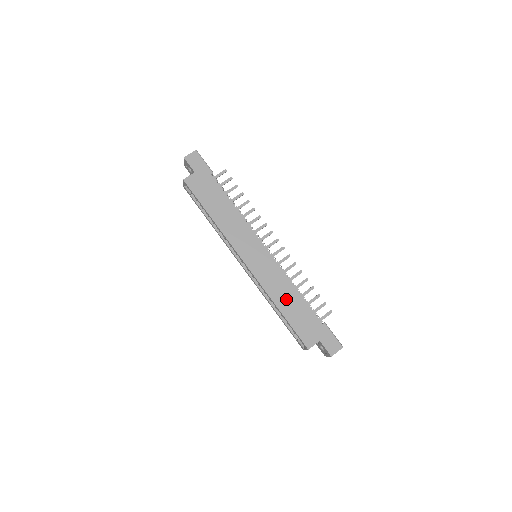
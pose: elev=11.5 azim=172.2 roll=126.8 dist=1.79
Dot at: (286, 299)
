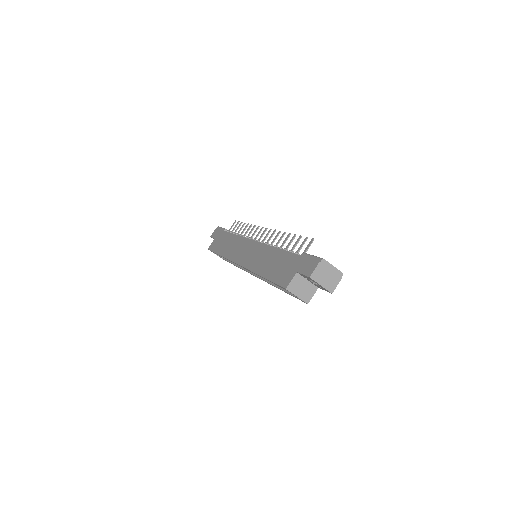
Dot at: (267, 263)
